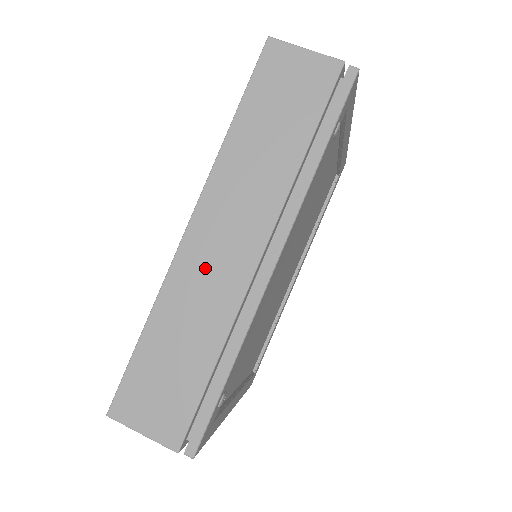
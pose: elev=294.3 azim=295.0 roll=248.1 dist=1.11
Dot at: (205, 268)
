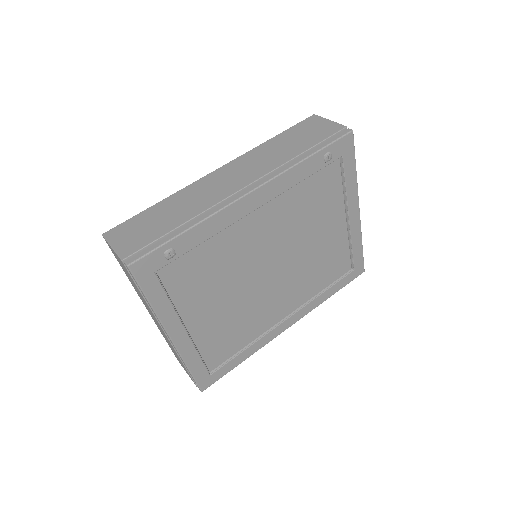
Dot at: (211, 186)
